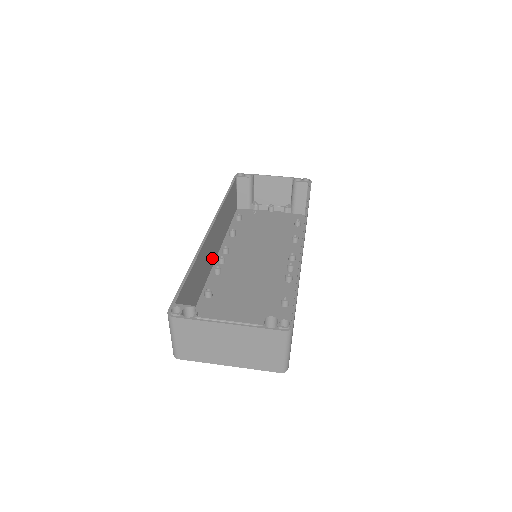
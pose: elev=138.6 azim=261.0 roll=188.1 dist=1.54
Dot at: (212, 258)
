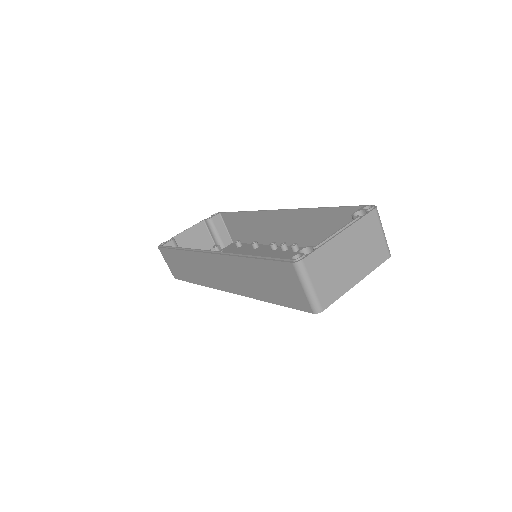
Dot at: occluded
